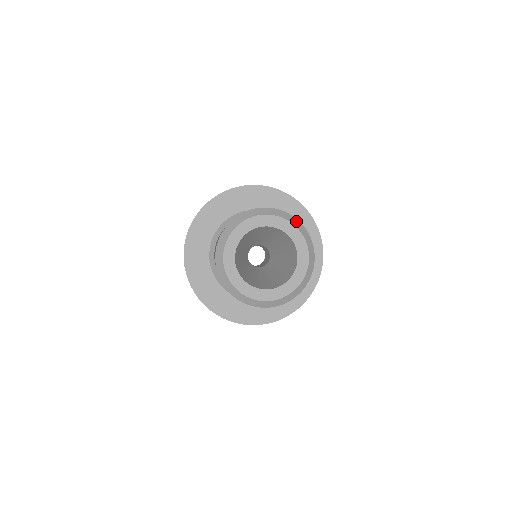
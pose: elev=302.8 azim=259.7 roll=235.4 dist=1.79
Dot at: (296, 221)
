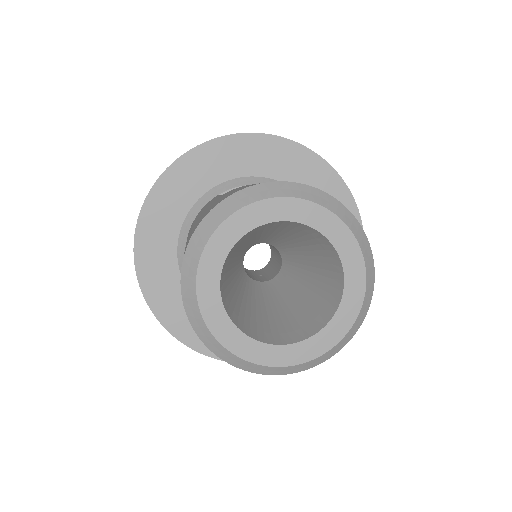
Dot at: (342, 209)
